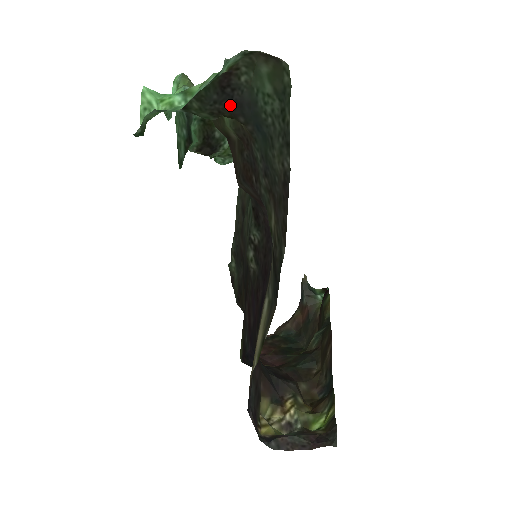
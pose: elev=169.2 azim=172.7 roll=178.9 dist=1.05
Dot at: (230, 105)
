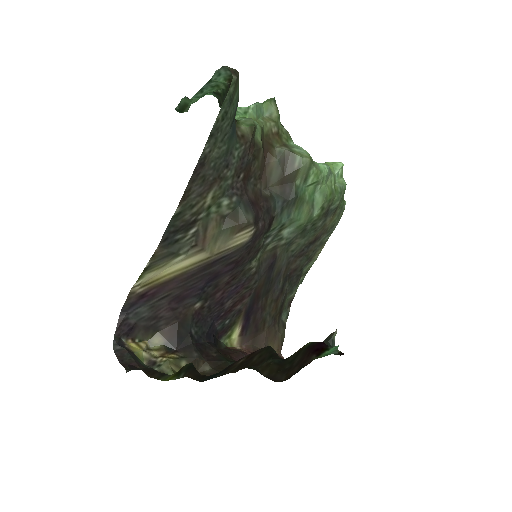
Dot at: occluded
